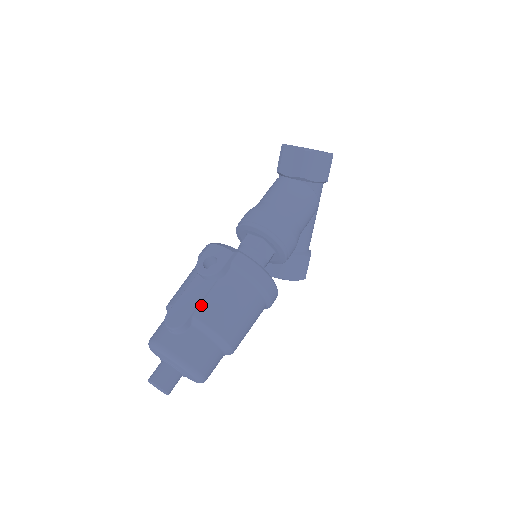
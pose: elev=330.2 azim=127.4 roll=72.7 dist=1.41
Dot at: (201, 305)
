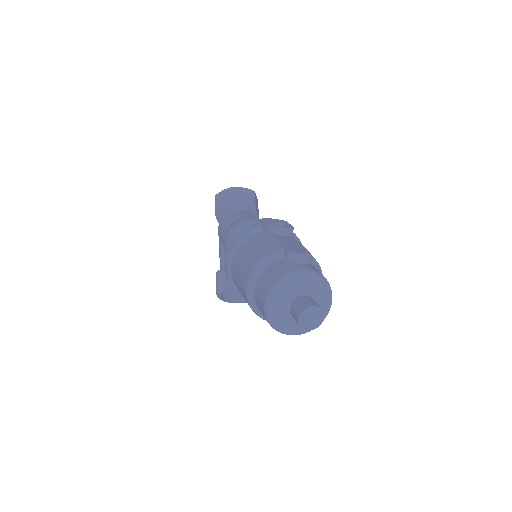
Dot at: occluded
